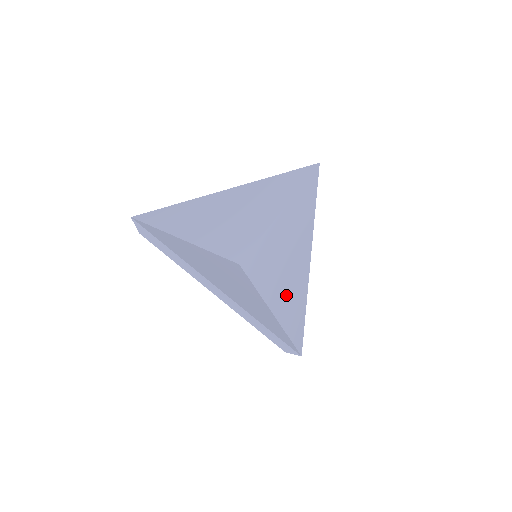
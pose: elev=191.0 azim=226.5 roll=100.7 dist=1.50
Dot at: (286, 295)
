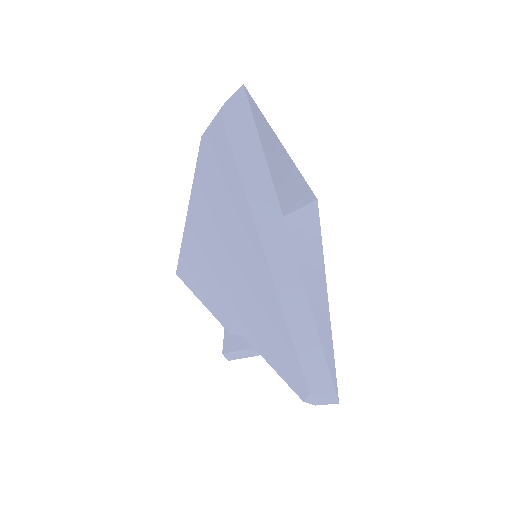
Dot at: occluded
